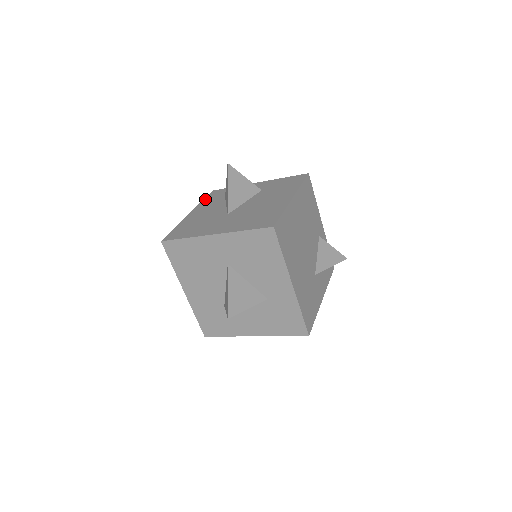
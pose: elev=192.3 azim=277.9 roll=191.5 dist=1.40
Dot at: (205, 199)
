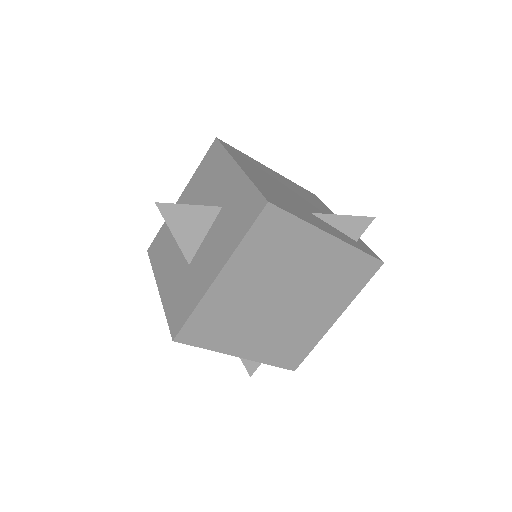
Dot at: occluded
